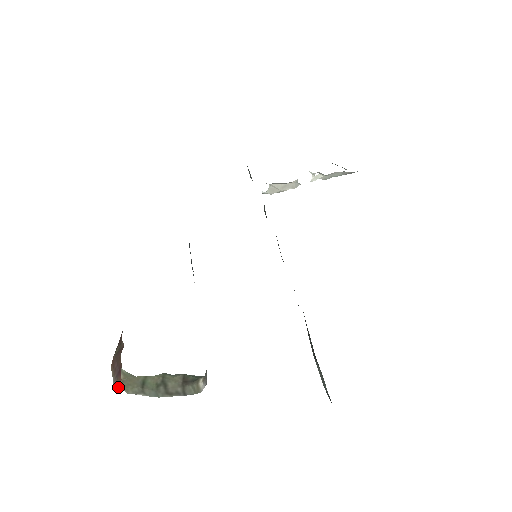
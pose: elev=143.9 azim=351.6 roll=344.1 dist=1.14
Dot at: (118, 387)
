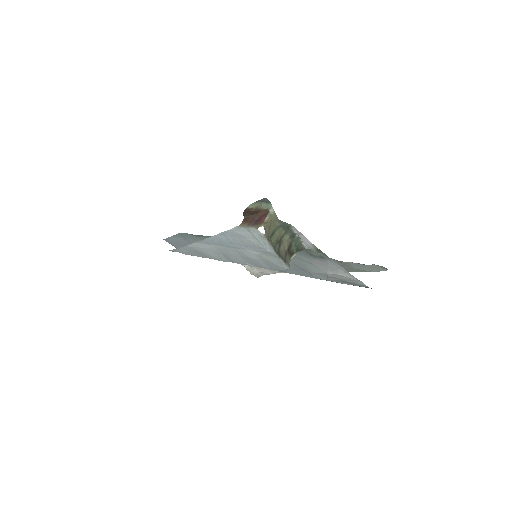
Dot at: (261, 226)
